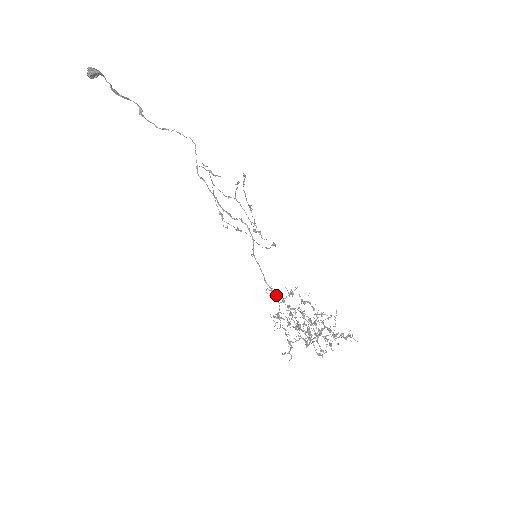
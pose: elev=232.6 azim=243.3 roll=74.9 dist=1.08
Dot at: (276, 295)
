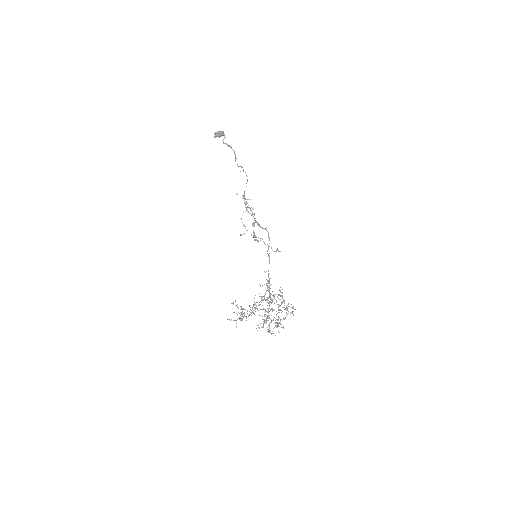
Dot at: occluded
